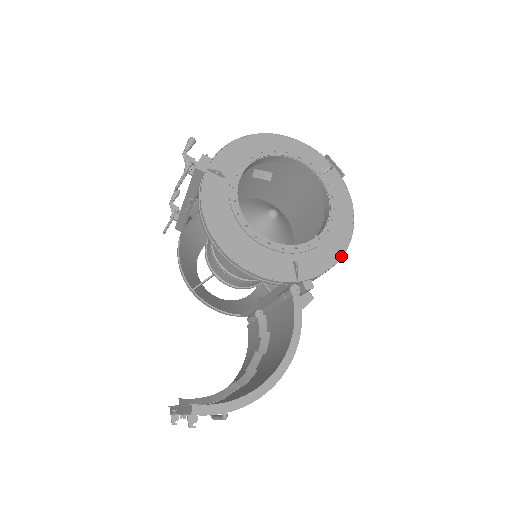
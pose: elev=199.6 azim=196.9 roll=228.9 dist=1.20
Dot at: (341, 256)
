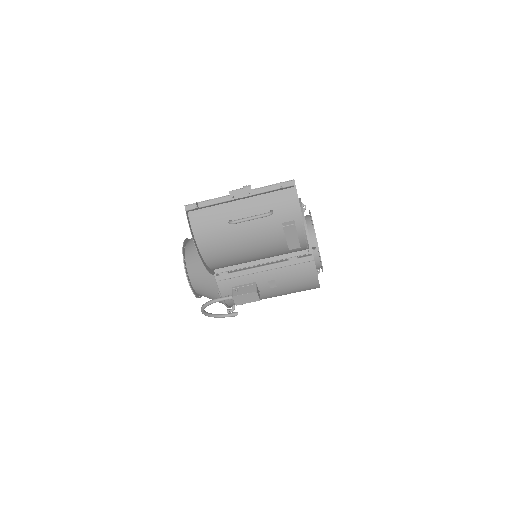
Dot at: occluded
